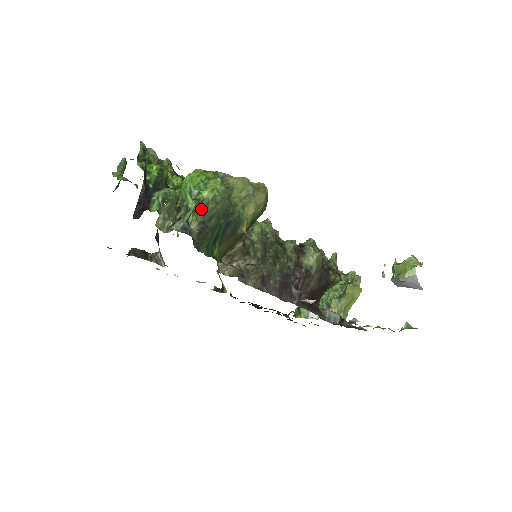
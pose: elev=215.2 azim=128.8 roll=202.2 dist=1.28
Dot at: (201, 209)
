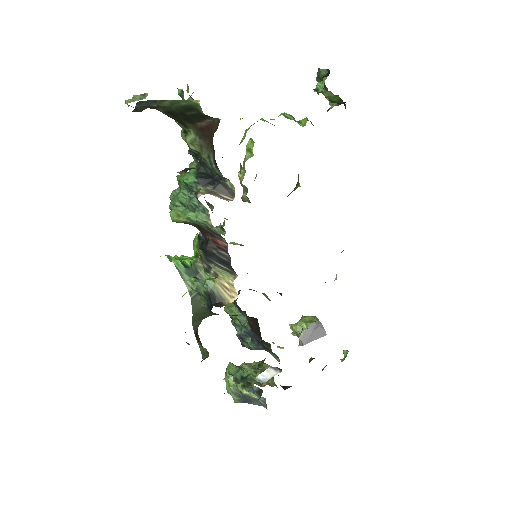
Dot at: occluded
